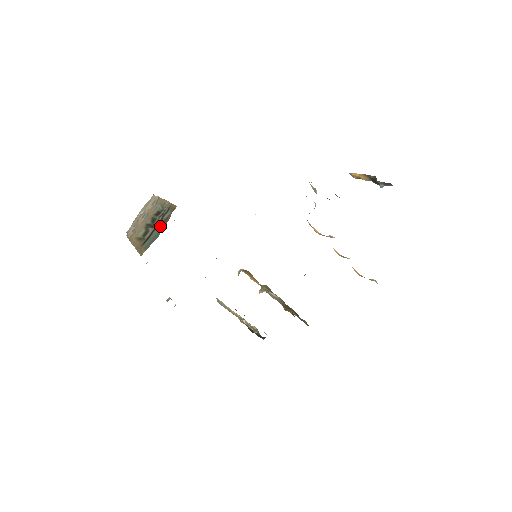
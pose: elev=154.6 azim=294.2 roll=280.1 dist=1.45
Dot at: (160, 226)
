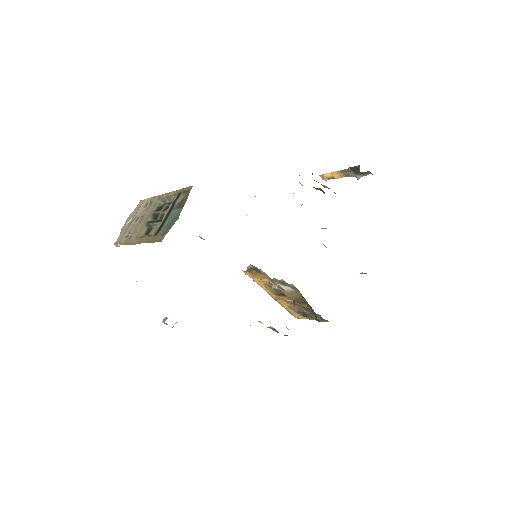
Dot at: (175, 211)
